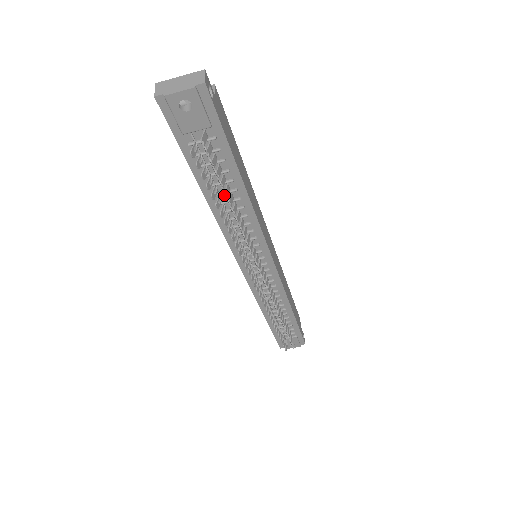
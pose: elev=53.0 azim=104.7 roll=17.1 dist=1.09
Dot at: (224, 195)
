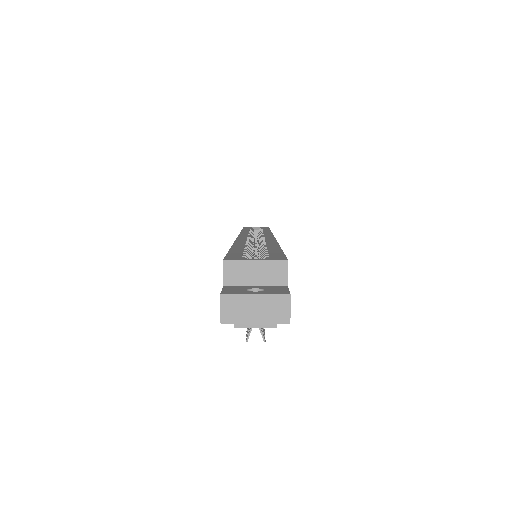
Dot at: occluded
